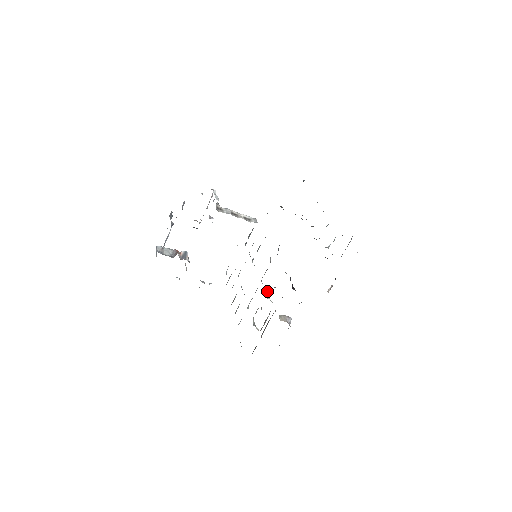
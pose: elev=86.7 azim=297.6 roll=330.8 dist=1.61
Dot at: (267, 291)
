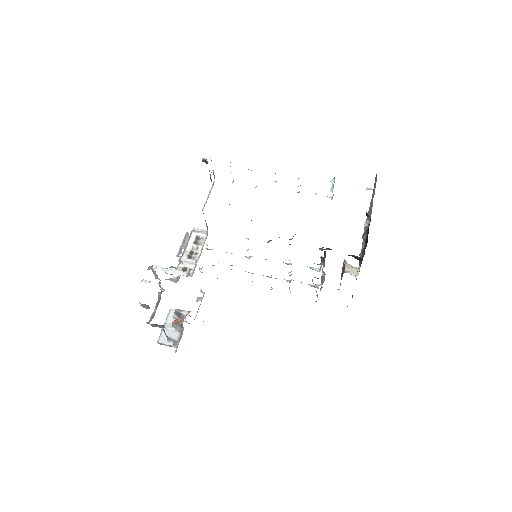
Dot at: (310, 268)
